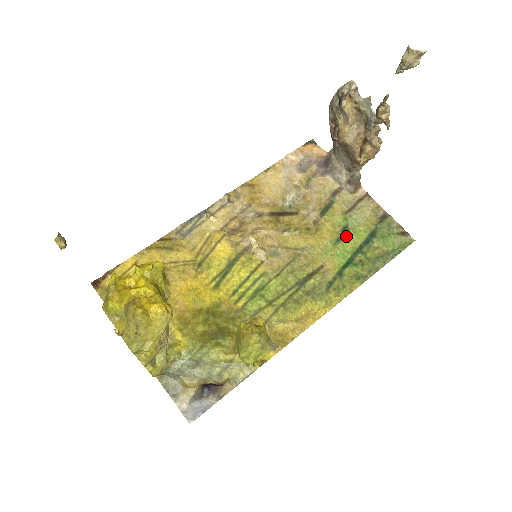
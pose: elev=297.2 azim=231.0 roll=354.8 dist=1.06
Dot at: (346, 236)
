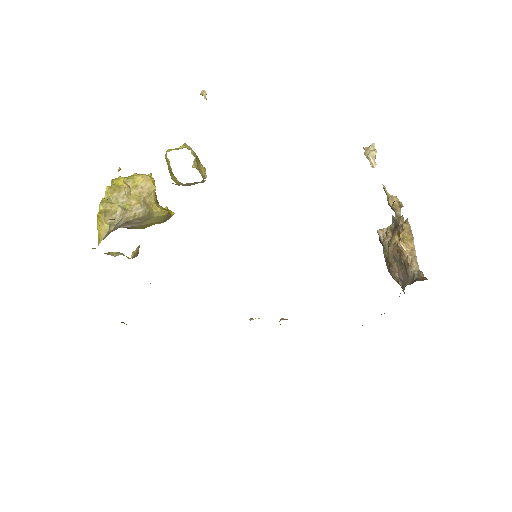
Dot at: occluded
